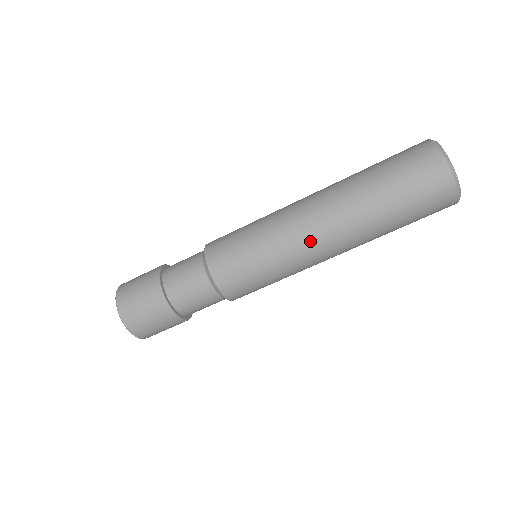
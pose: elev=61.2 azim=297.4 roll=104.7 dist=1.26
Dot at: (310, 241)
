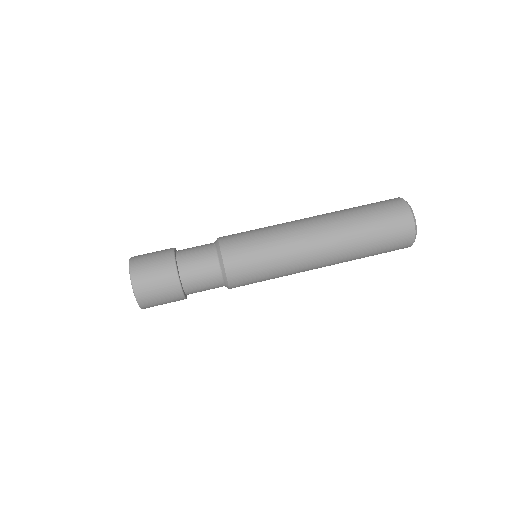
Dot at: (305, 237)
